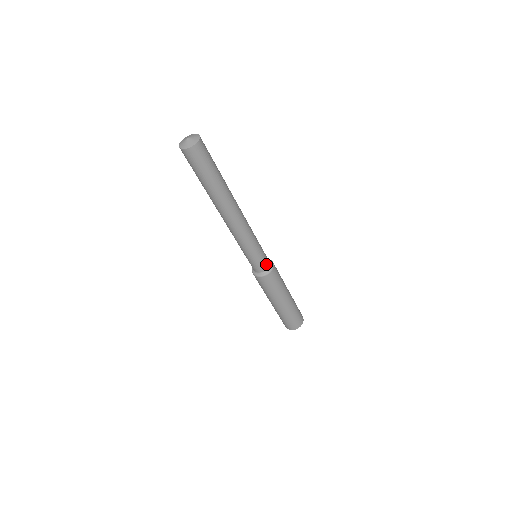
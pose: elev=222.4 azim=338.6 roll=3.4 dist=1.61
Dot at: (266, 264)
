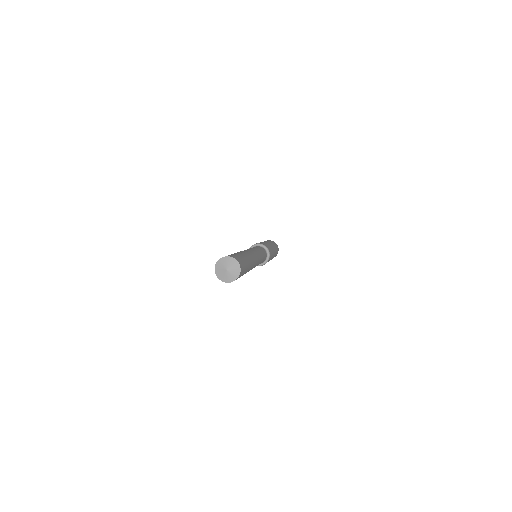
Dot at: (266, 256)
